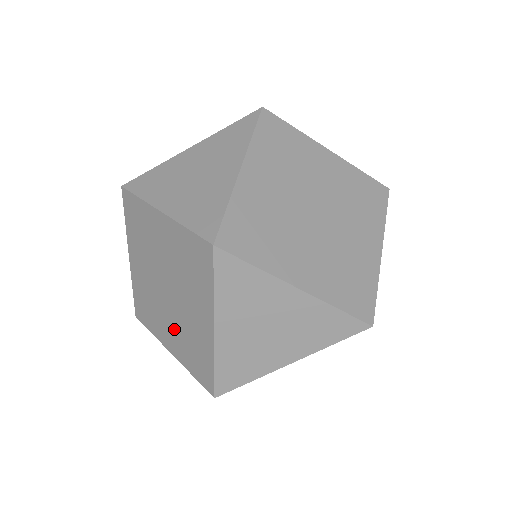
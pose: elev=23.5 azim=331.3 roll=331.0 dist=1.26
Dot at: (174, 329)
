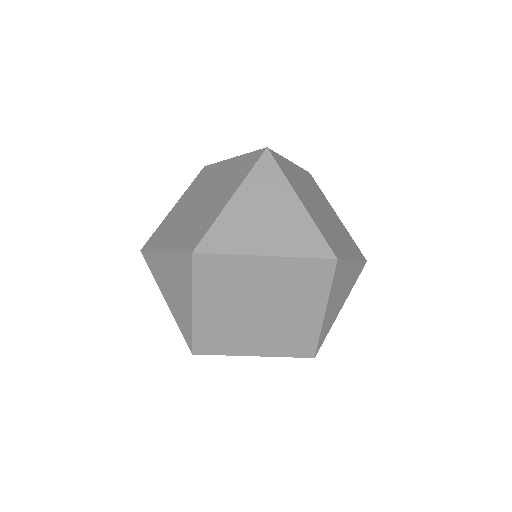
Dot at: occluded
